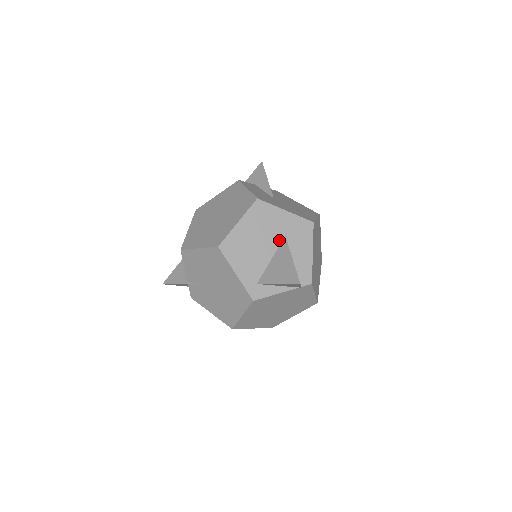
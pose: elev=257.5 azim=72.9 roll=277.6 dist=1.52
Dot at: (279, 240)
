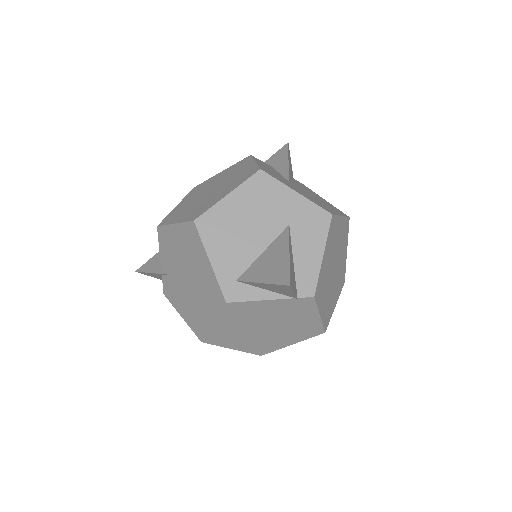
Dot at: (279, 228)
